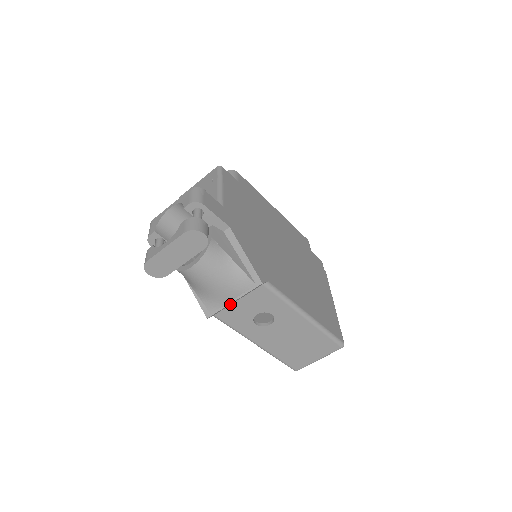
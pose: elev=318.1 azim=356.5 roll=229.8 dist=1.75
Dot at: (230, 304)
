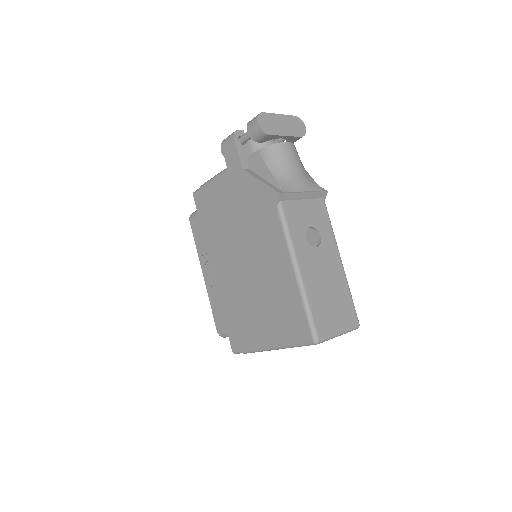
Dot at: (298, 197)
